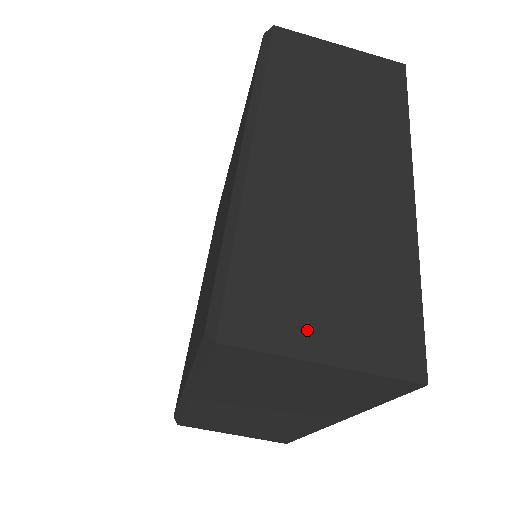
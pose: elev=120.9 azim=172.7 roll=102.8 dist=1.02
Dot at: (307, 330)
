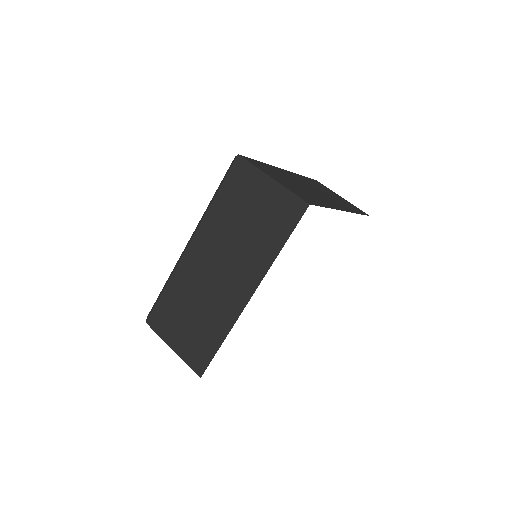
Dot at: (272, 175)
